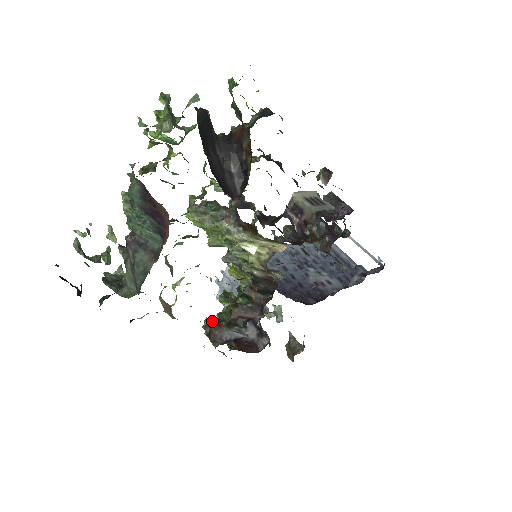
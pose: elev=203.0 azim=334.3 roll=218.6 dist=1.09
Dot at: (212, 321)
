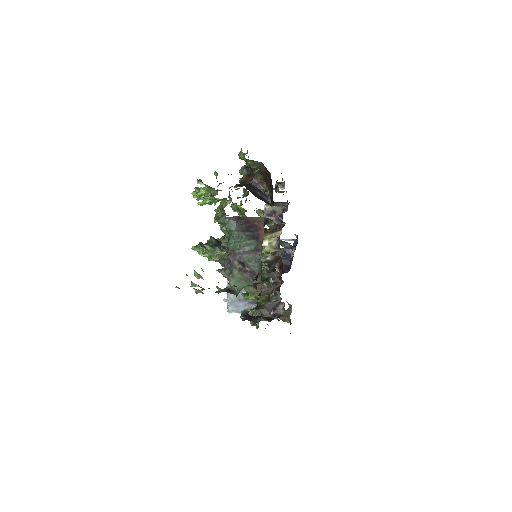
Dot at: occluded
